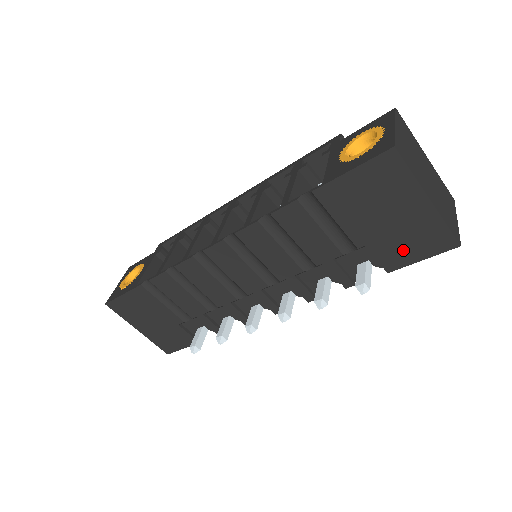
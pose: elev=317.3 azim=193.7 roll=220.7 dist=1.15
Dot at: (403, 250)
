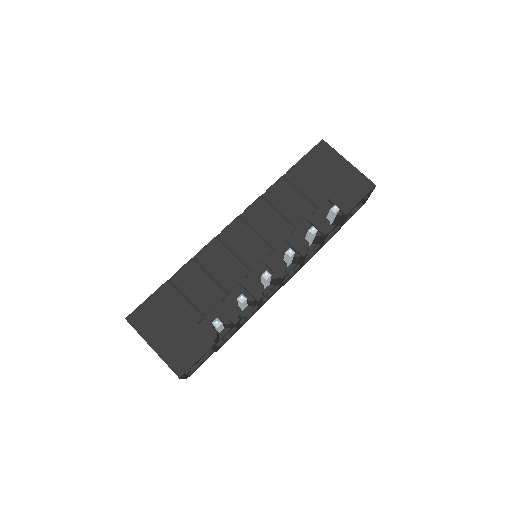
Dot at: (348, 196)
